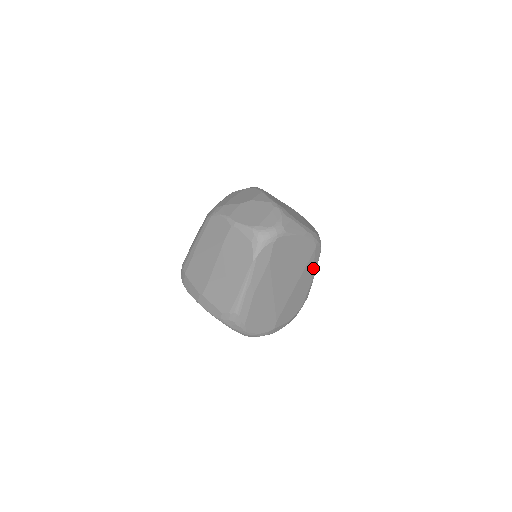
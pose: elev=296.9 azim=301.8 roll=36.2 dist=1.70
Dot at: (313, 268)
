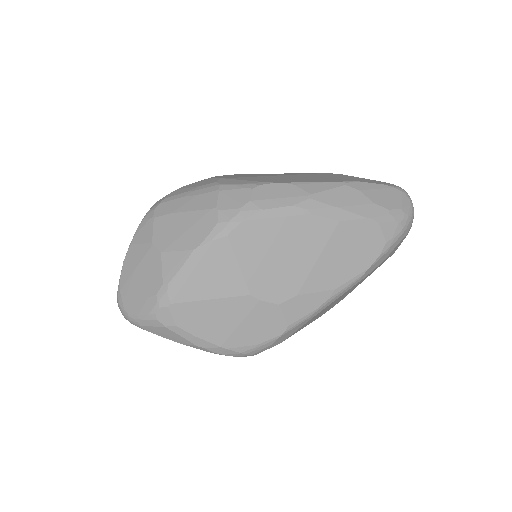
Dot at: occluded
